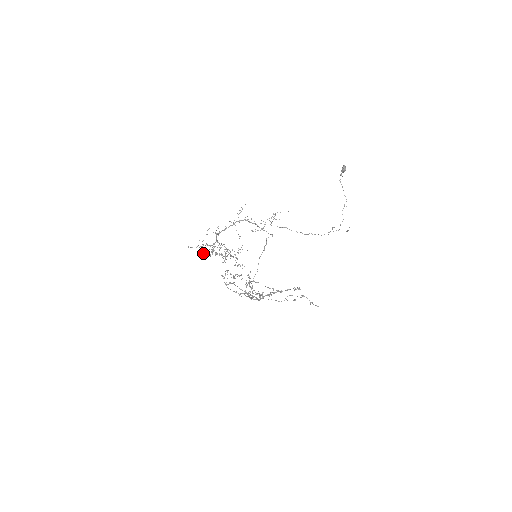
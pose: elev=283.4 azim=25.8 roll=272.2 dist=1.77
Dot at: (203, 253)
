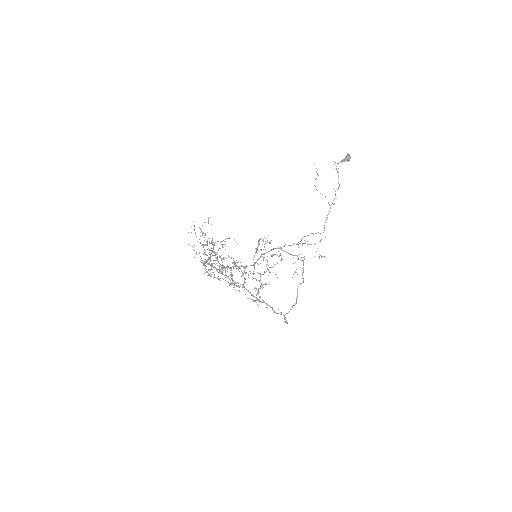
Dot at: occluded
